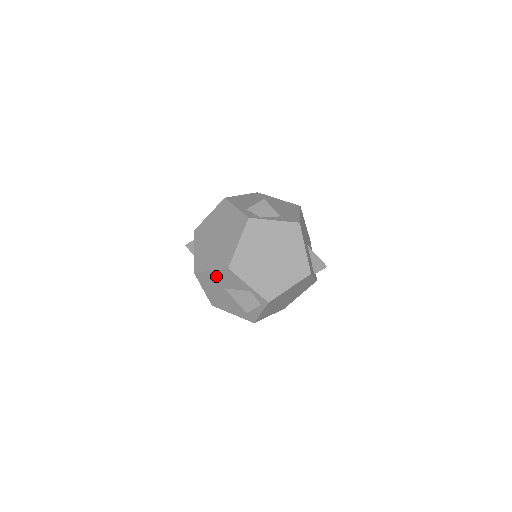
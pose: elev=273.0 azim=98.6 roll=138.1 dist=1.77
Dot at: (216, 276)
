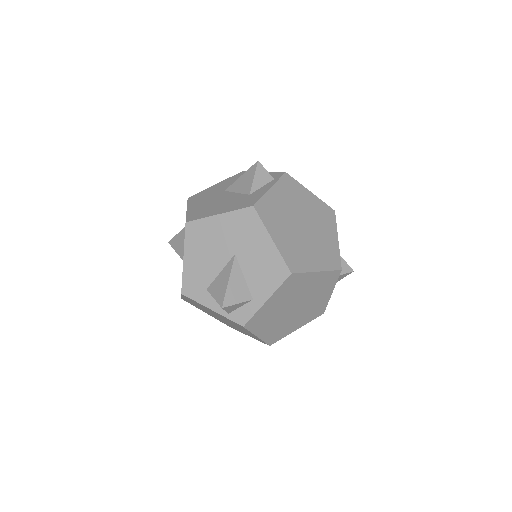
Dot at: (220, 185)
